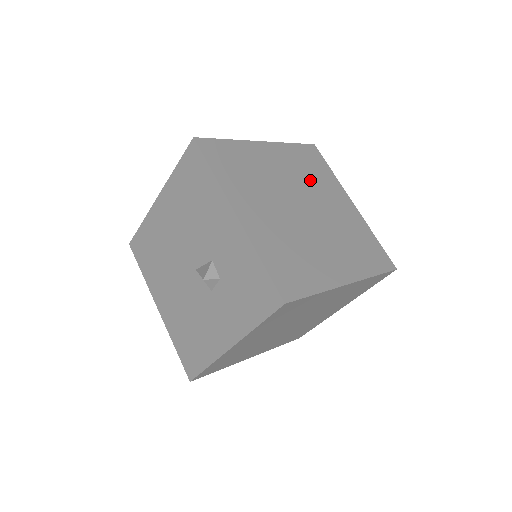
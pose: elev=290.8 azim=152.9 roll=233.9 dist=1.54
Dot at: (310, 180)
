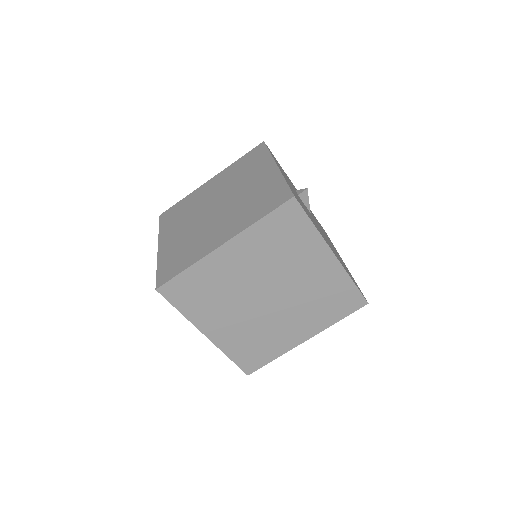
Dot at: (280, 259)
